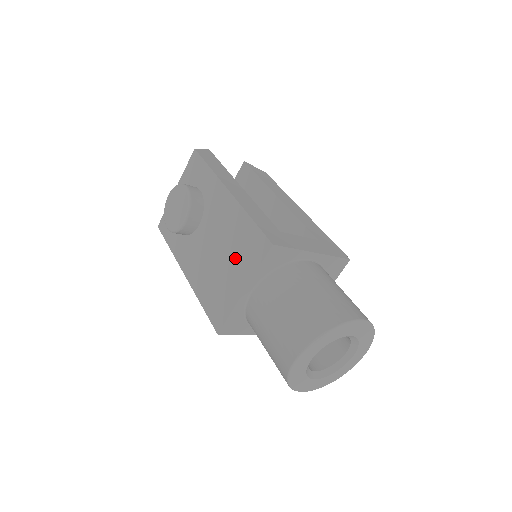
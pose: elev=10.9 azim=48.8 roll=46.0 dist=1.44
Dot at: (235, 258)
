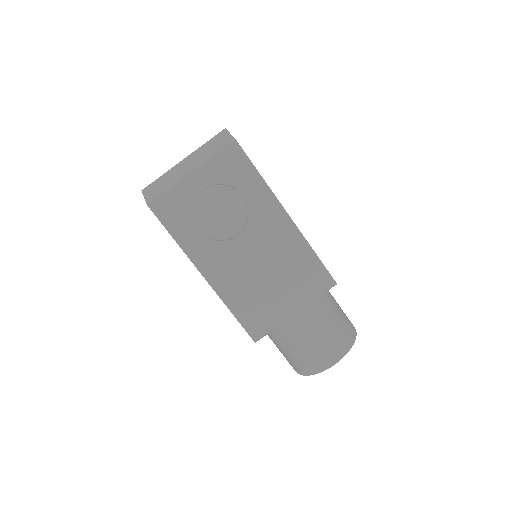
Dot at: (289, 283)
